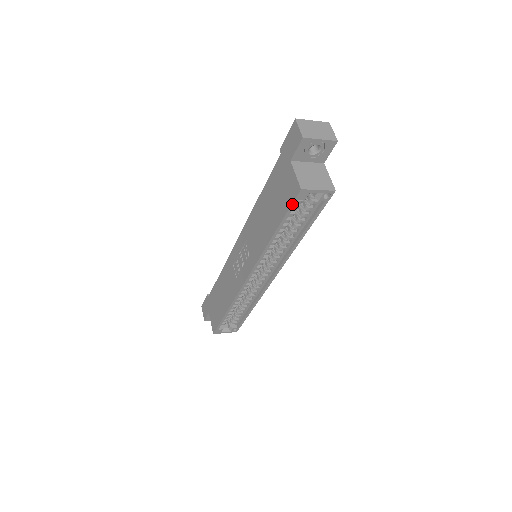
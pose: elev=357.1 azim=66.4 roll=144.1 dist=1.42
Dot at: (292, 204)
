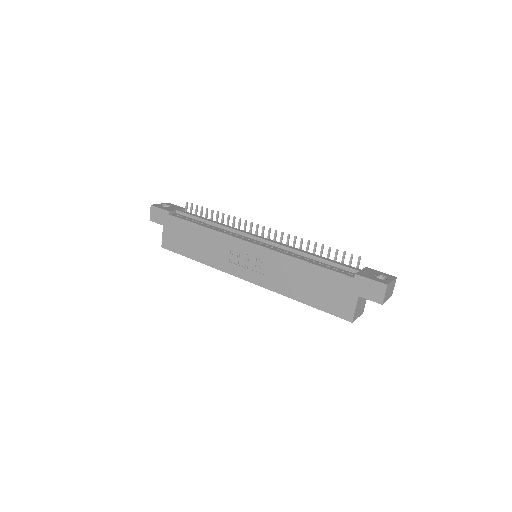
Dot at: (336, 316)
